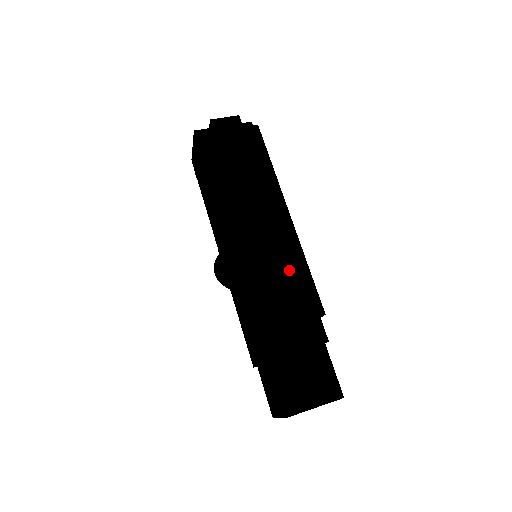
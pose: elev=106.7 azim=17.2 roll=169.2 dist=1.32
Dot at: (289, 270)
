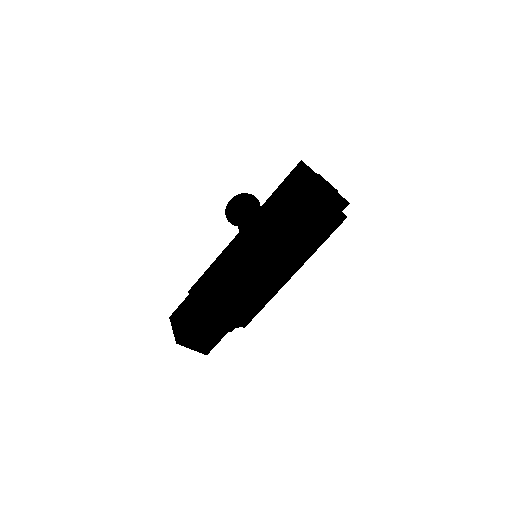
Dot at: (257, 298)
